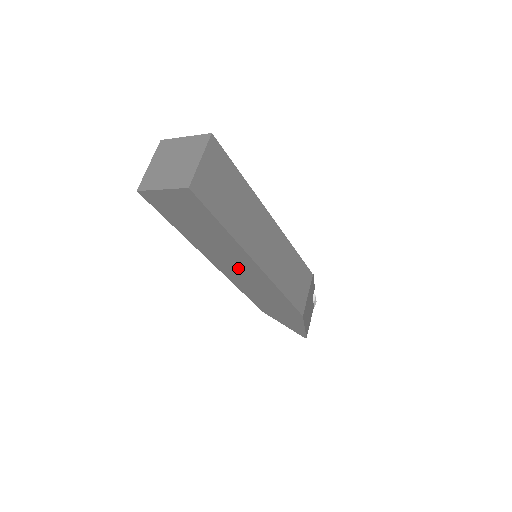
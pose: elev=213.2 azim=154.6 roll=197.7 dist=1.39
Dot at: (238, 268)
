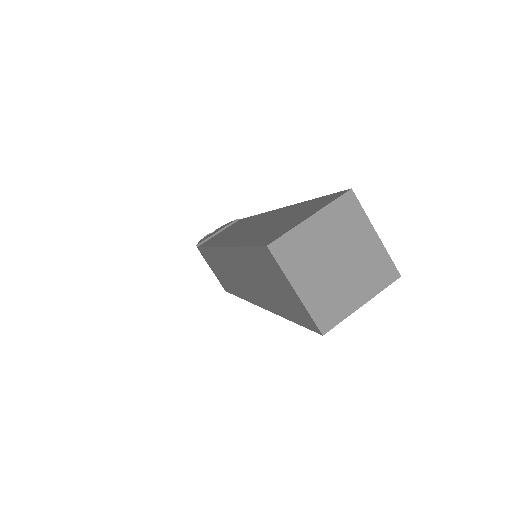
Dot at: occluded
